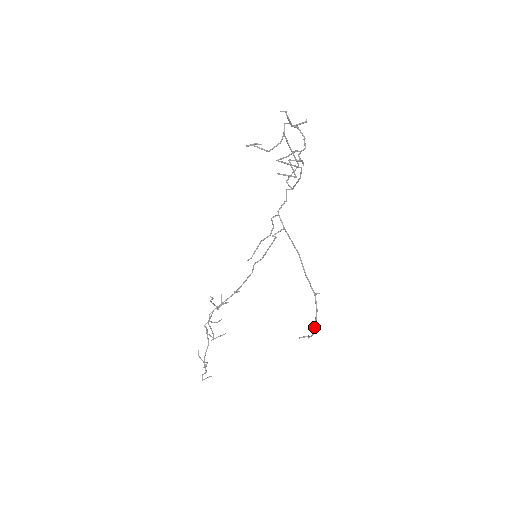
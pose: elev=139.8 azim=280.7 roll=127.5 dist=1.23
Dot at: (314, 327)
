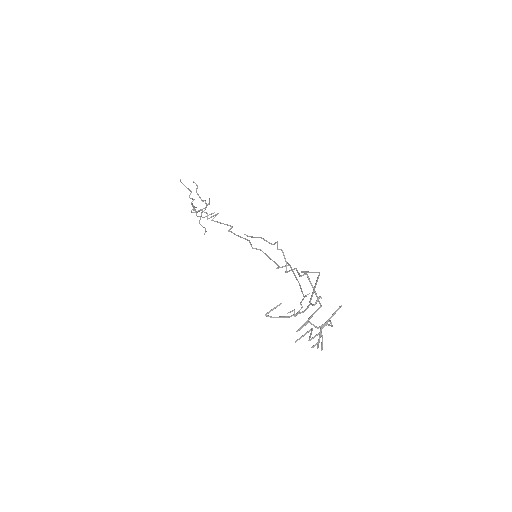
Dot at: (300, 304)
